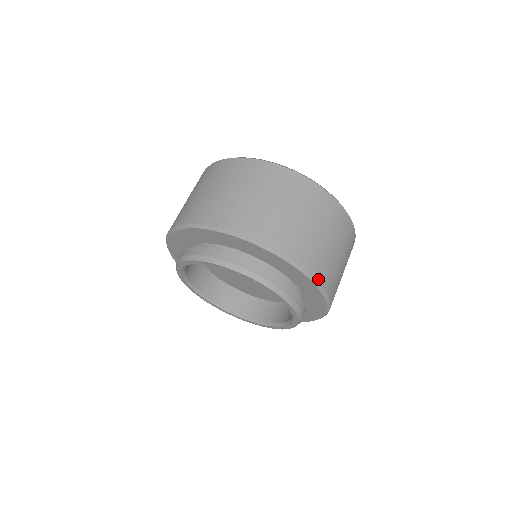
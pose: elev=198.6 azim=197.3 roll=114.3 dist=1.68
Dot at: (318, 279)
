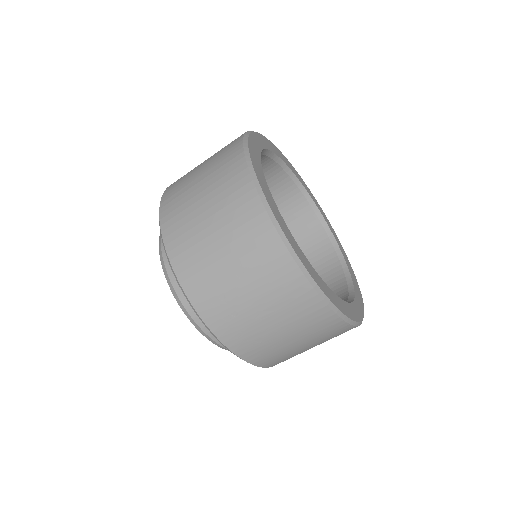
Dot at: (233, 349)
